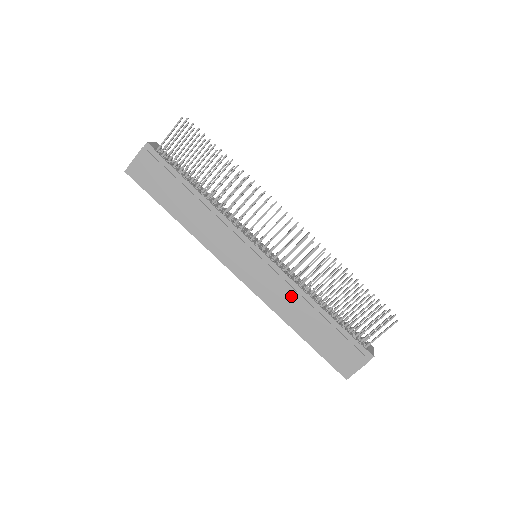
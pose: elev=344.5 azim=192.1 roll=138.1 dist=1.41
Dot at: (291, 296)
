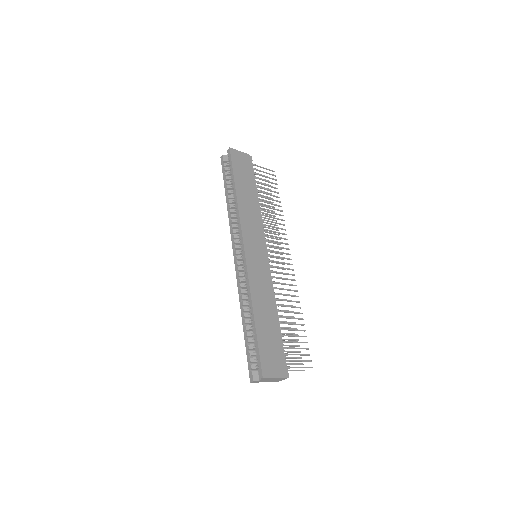
Dot at: (267, 291)
